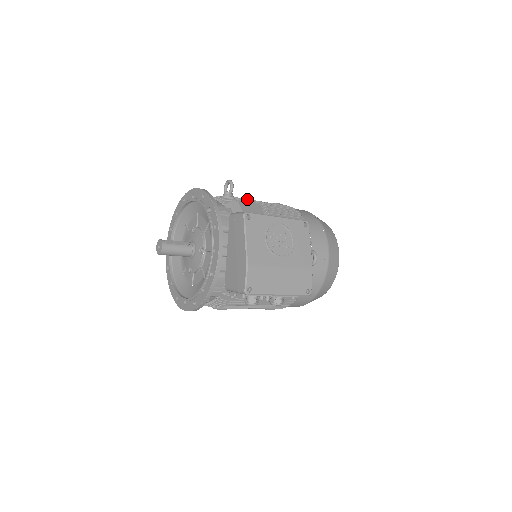
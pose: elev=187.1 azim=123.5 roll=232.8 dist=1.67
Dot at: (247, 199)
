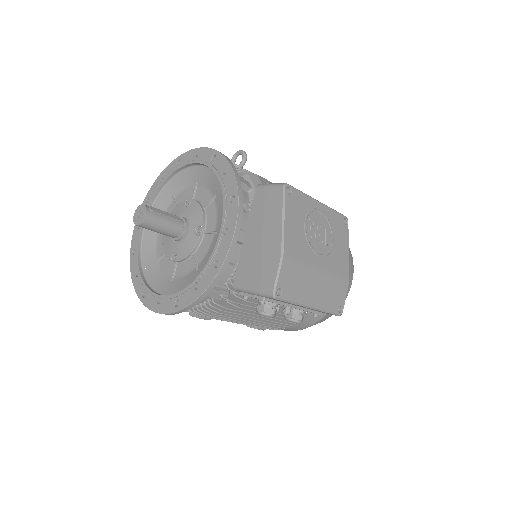
Dot at: occluded
